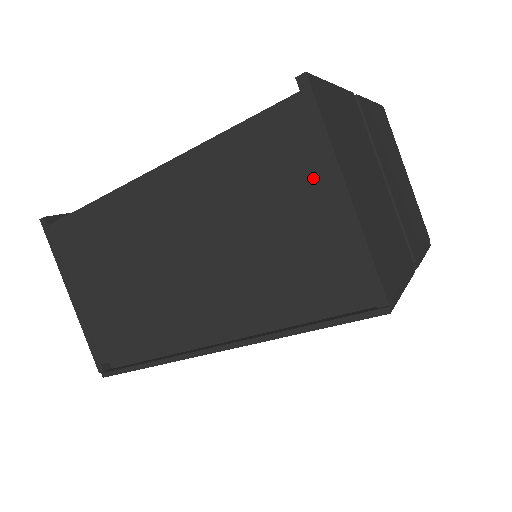
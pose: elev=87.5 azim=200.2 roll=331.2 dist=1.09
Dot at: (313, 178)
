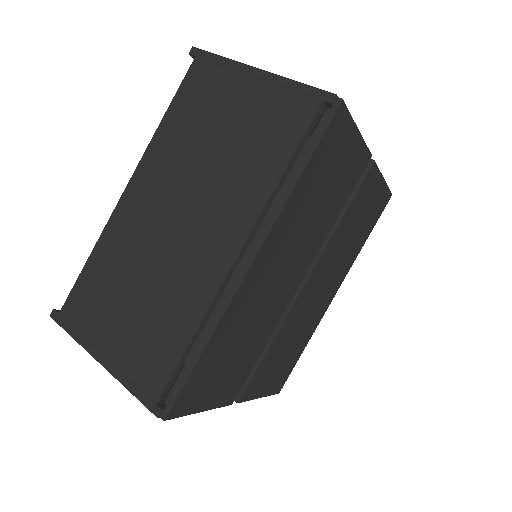
Dot at: (233, 83)
